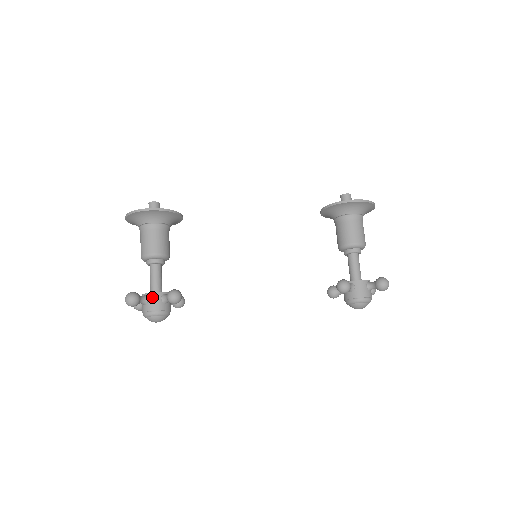
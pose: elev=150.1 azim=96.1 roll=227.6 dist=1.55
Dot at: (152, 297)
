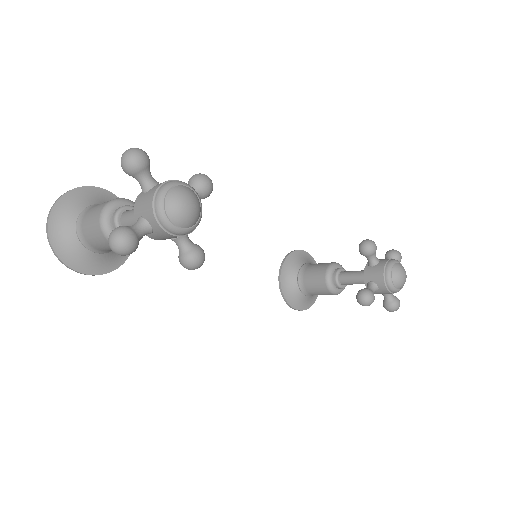
Dot at: occluded
